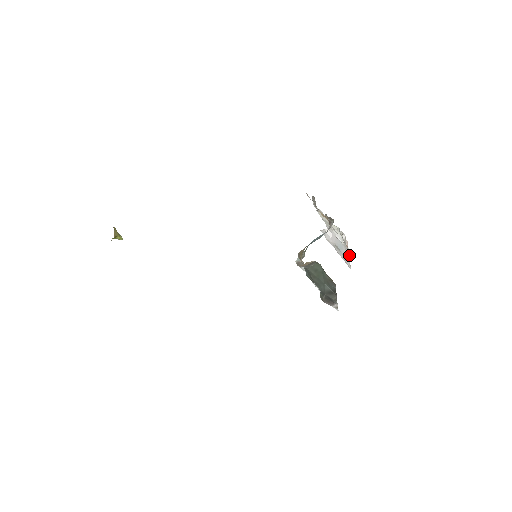
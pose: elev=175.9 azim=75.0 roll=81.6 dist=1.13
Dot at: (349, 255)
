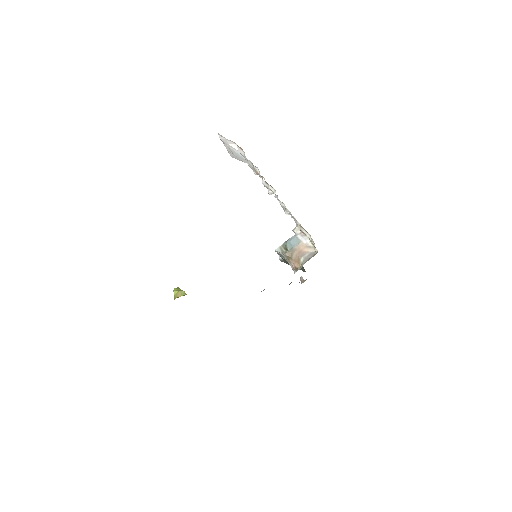
Dot at: (244, 162)
